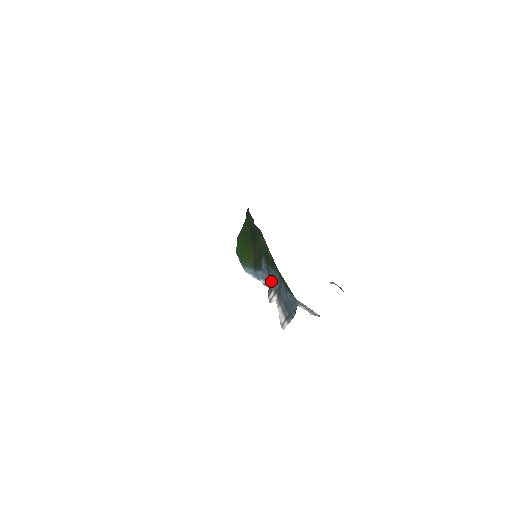
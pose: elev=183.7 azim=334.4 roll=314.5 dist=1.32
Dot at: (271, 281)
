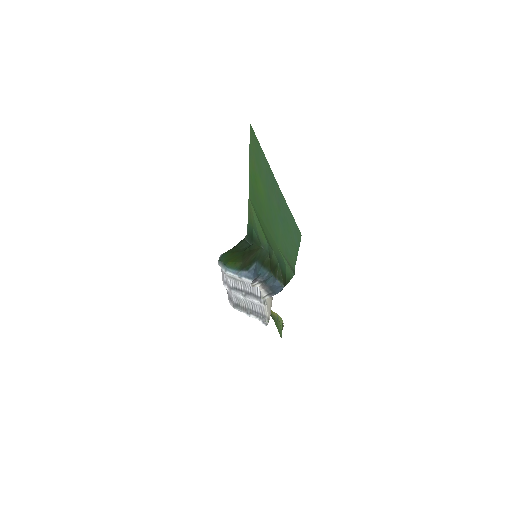
Dot at: (259, 275)
